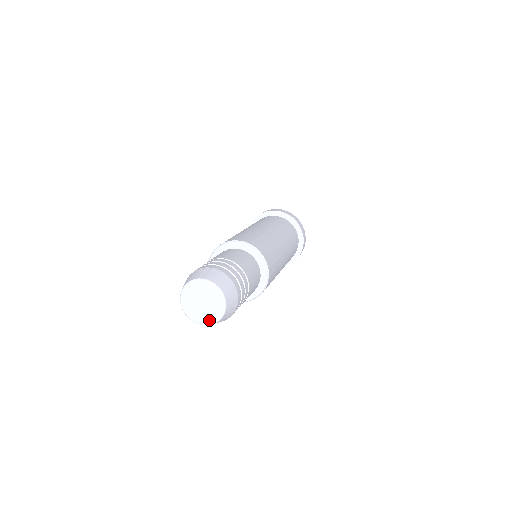
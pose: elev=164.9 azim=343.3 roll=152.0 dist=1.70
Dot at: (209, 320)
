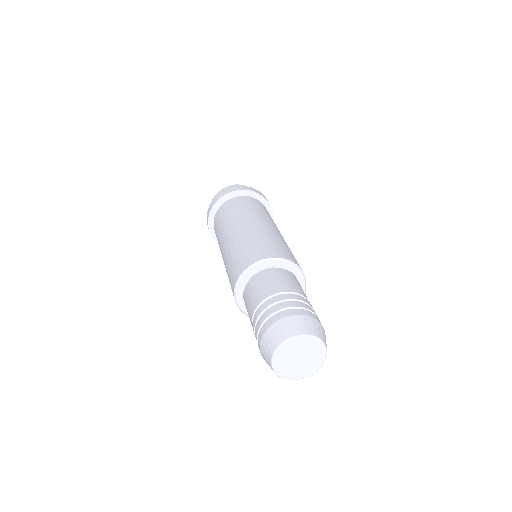
Dot at: (316, 366)
